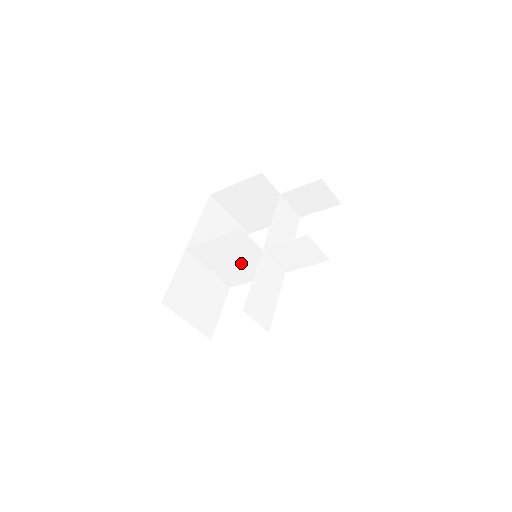
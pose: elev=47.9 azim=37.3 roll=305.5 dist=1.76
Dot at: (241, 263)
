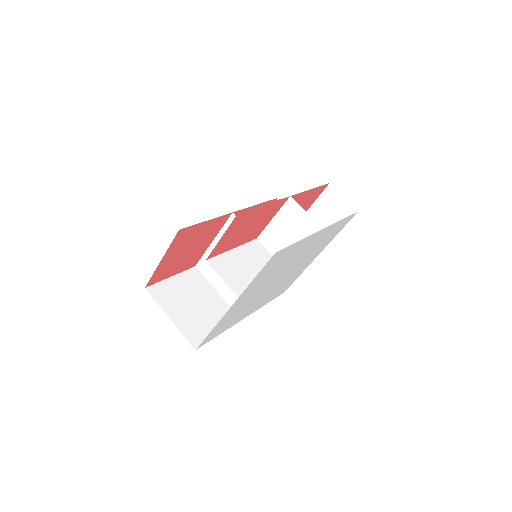
Dot at: occluded
